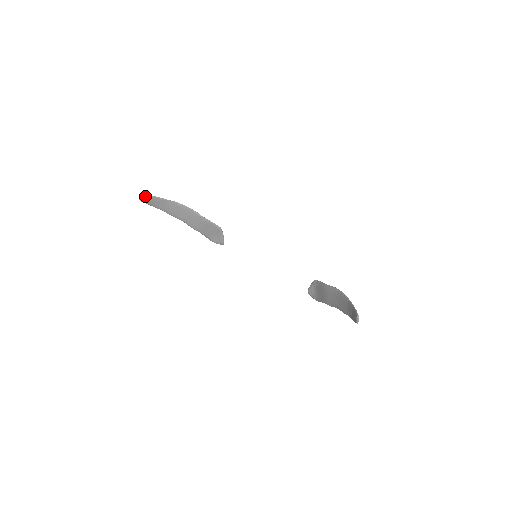
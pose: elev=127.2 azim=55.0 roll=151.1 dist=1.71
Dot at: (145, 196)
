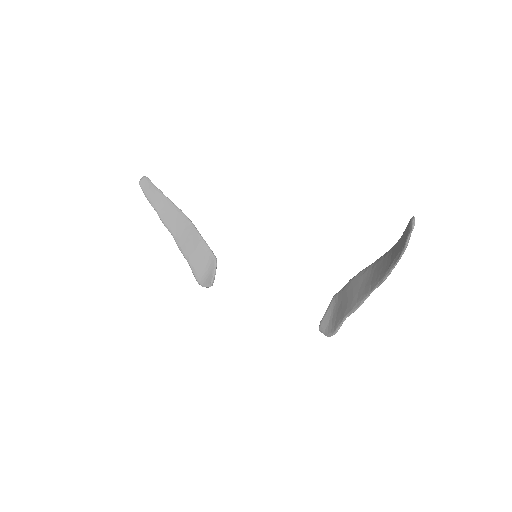
Dot at: (147, 180)
